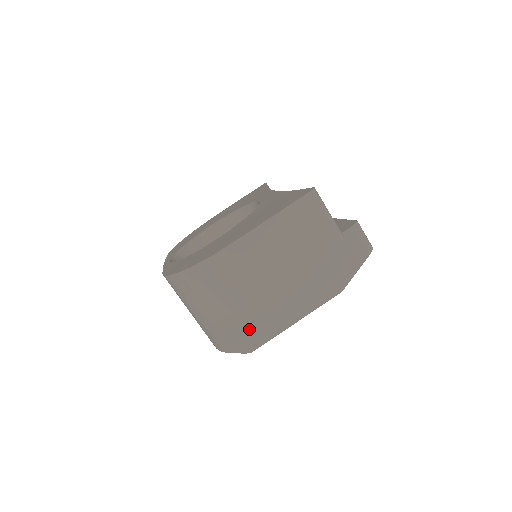
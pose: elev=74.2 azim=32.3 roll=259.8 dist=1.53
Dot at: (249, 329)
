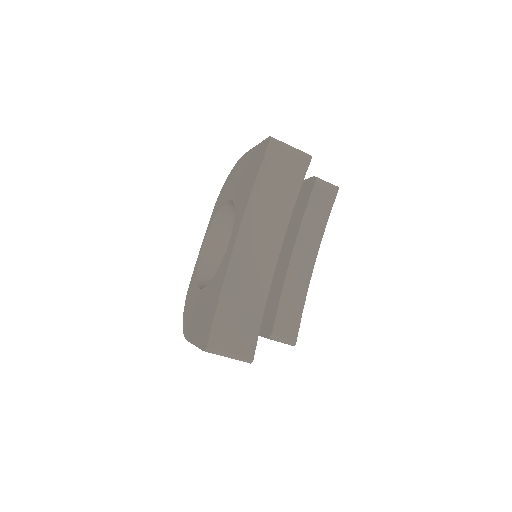
Dot at: occluded
